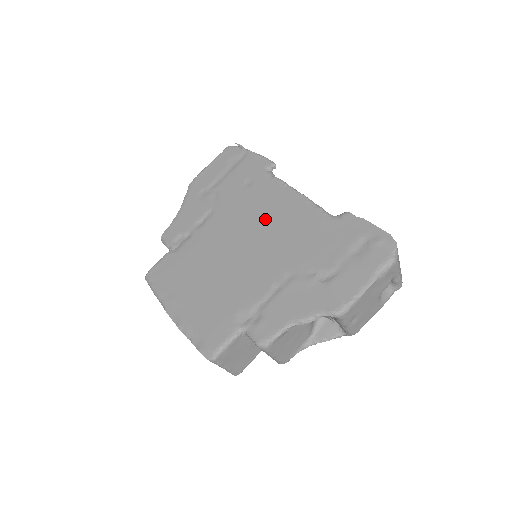
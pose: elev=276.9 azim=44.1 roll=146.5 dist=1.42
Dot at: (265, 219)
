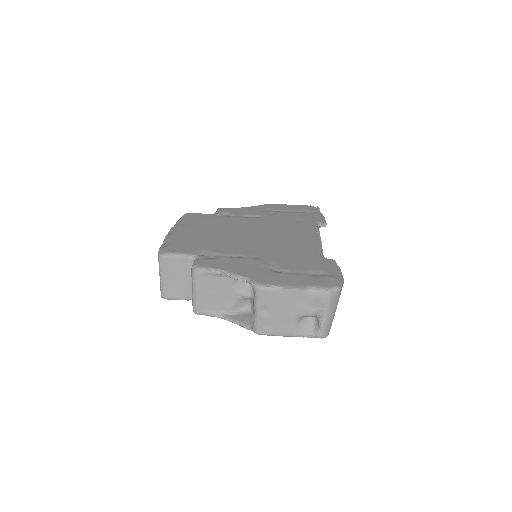
Dot at: (283, 234)
